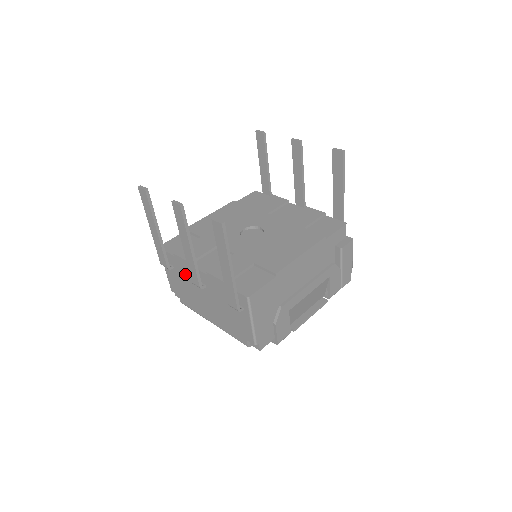
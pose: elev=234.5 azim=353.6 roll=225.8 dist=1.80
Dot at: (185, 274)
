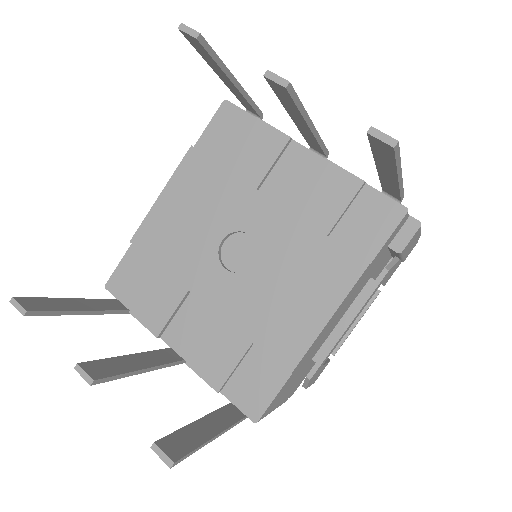
Dot at: occluded
